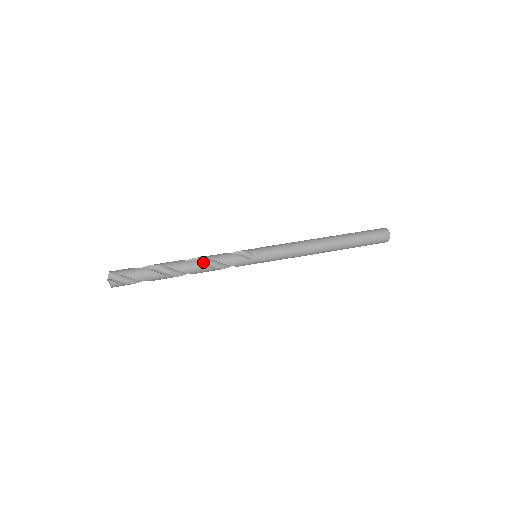
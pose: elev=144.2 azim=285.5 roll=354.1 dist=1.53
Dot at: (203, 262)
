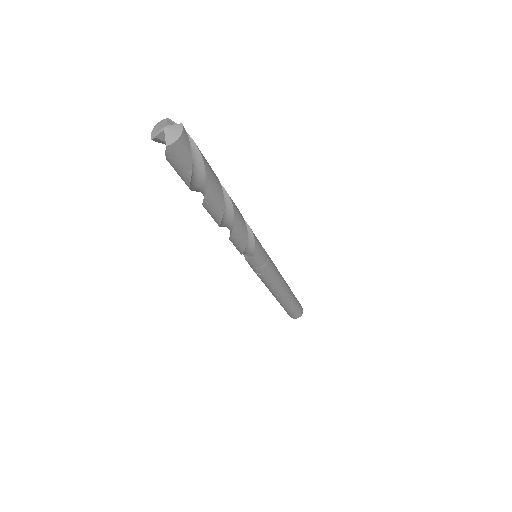
Dot at: occluded
